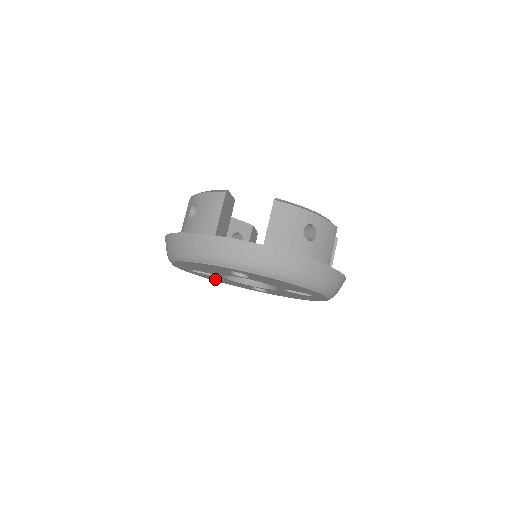
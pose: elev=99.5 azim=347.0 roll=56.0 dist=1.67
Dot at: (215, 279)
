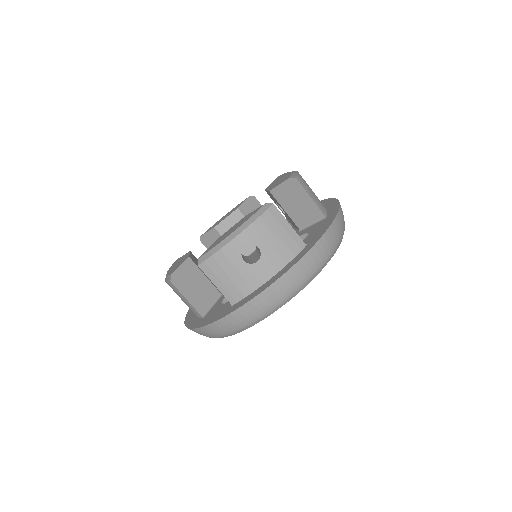
Dot at: occluded
